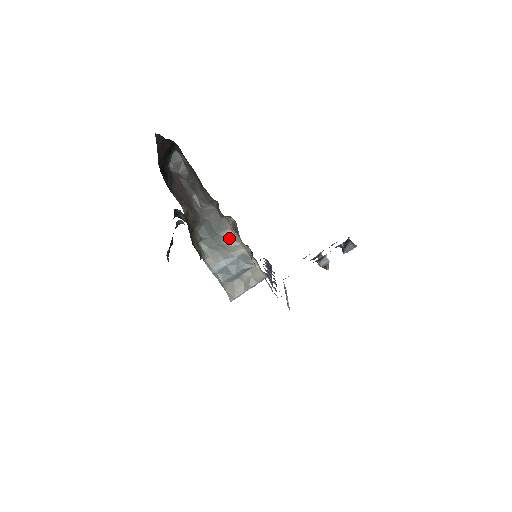
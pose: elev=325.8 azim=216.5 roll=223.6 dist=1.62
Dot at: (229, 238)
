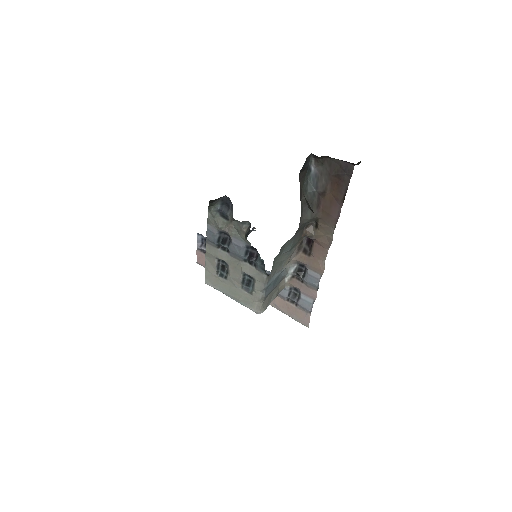
Dot at: (291, 255)
